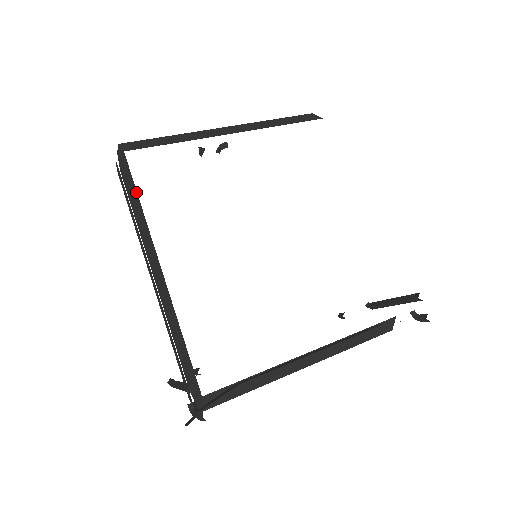
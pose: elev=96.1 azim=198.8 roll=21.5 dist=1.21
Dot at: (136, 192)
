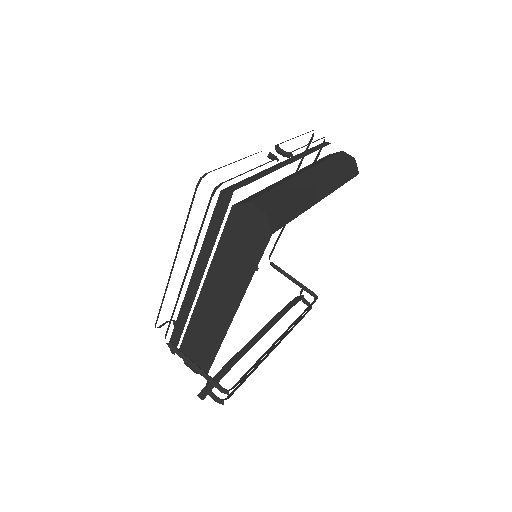
Dot at: (256, 263)
